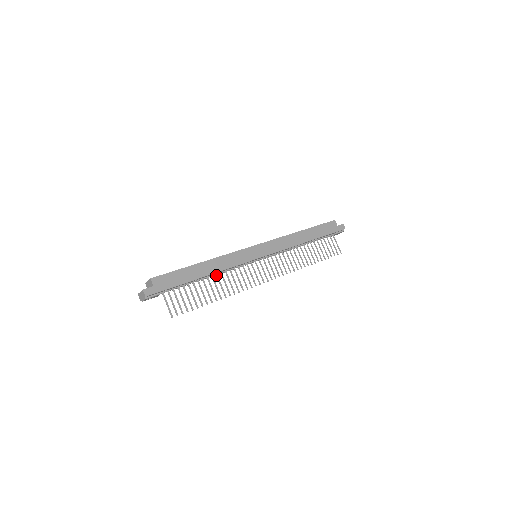
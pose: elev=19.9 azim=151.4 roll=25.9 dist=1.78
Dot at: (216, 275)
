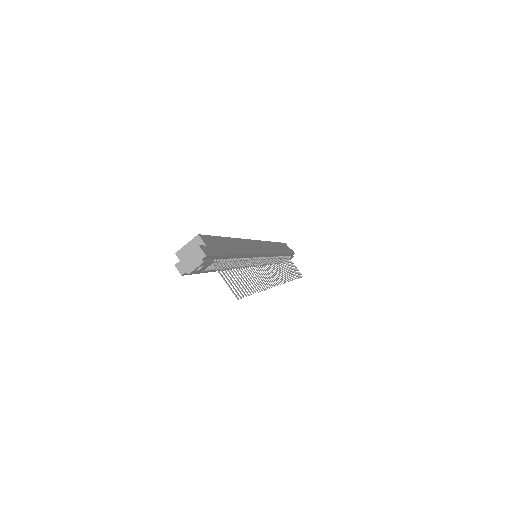
Dot at: (243, 261)
